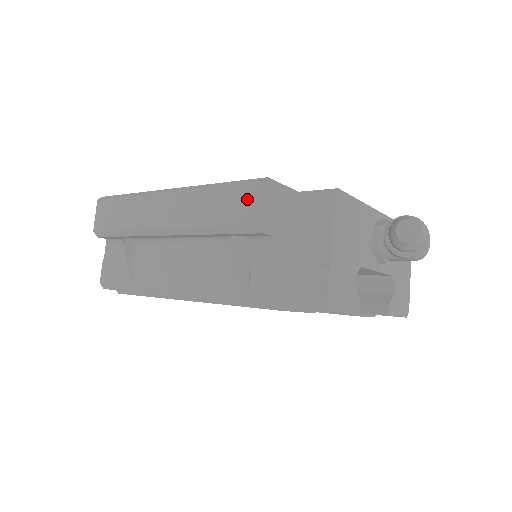
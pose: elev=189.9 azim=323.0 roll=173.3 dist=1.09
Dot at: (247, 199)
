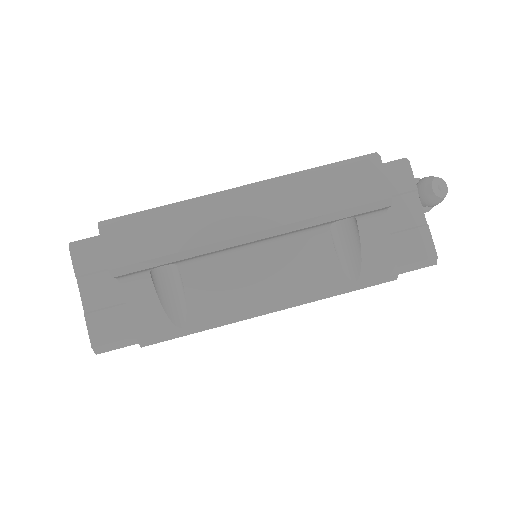
Dot at: (367, 176)
